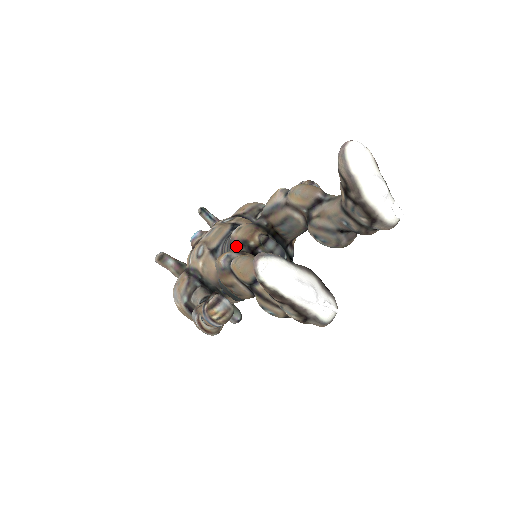
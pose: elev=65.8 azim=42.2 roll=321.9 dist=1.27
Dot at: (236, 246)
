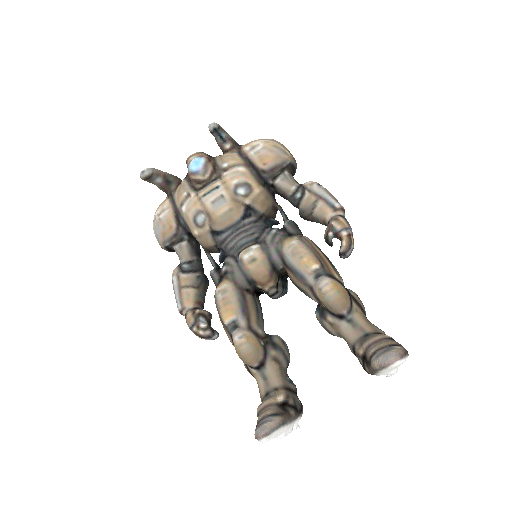
Dot at: (243, 278)
